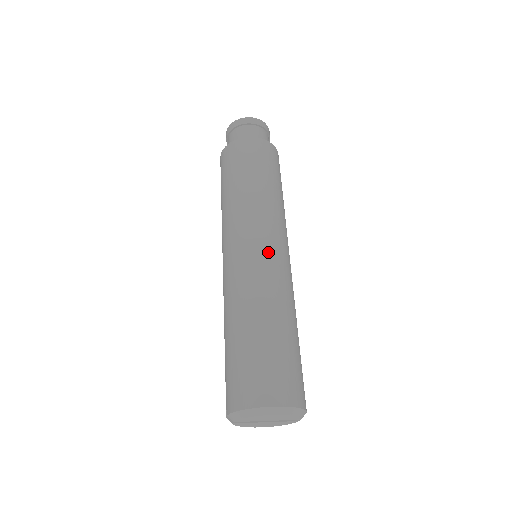
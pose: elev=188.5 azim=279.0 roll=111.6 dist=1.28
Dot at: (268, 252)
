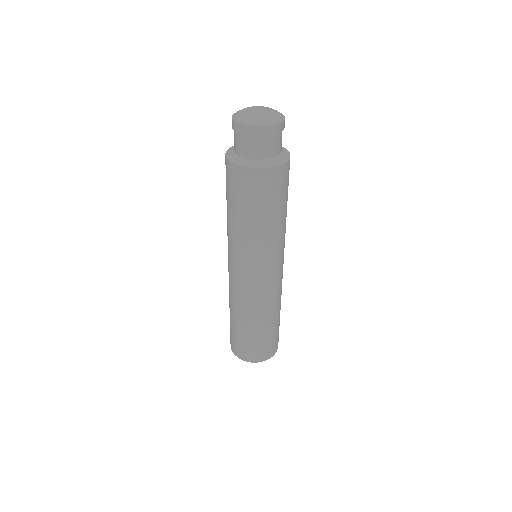
Dot at: (264, 283)
